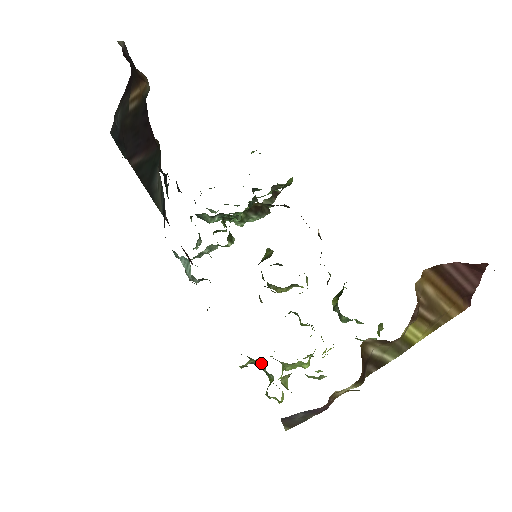
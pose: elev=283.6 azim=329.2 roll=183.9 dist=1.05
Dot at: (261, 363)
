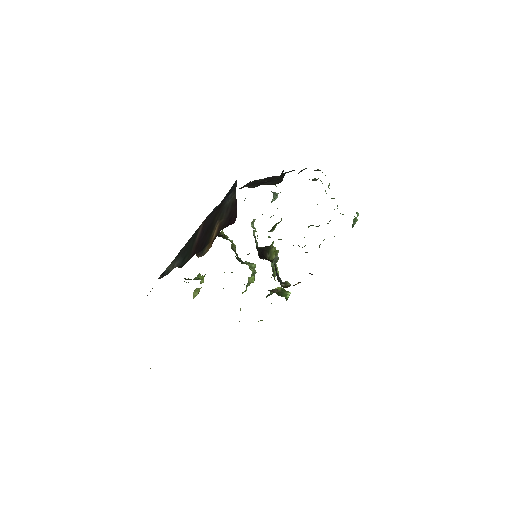
Dot at: (202, 275)
